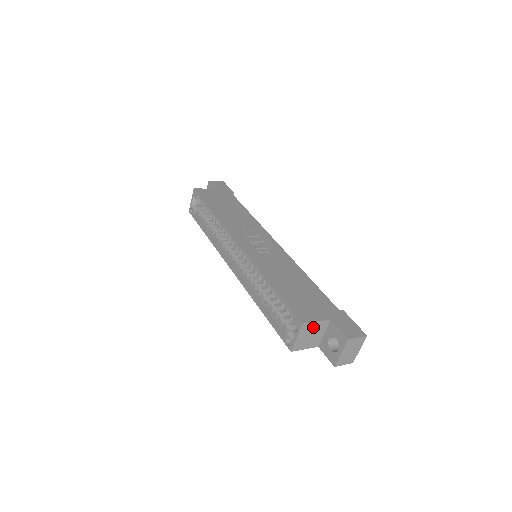
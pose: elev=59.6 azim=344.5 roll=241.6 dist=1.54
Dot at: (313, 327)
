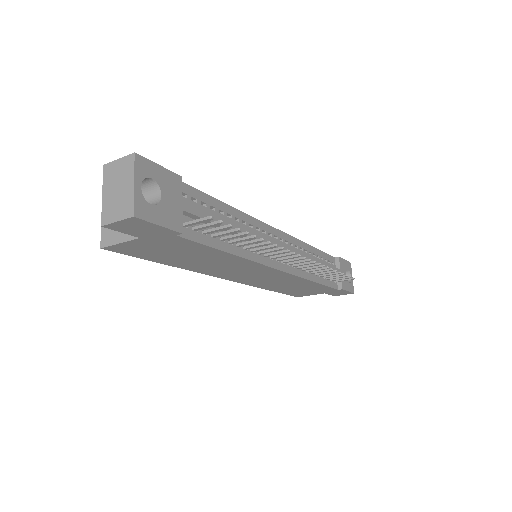
Dot at: occluded
